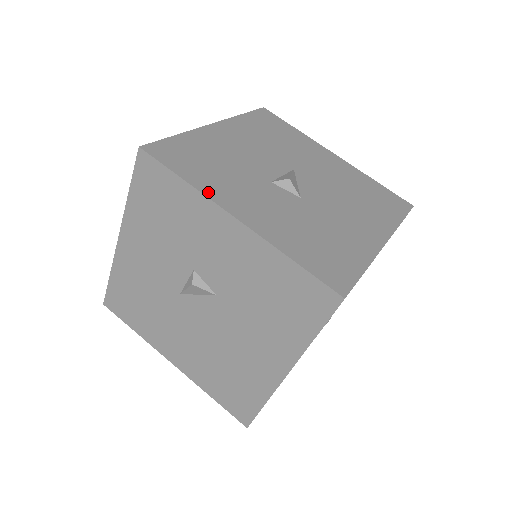
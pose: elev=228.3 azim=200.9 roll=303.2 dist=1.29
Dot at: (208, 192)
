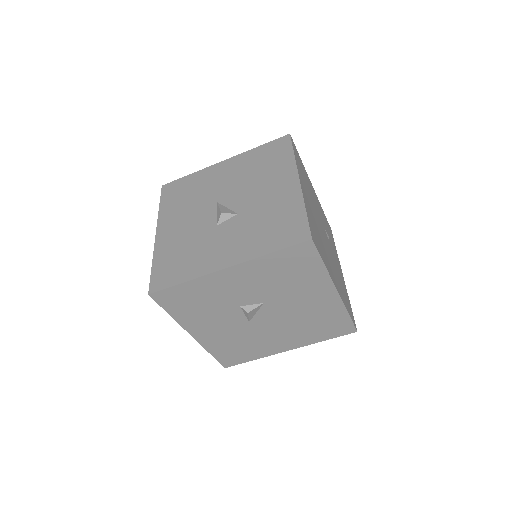
Dot at: (200, 273)
